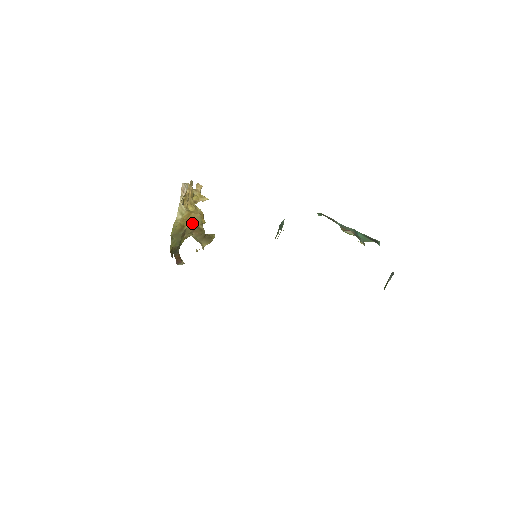
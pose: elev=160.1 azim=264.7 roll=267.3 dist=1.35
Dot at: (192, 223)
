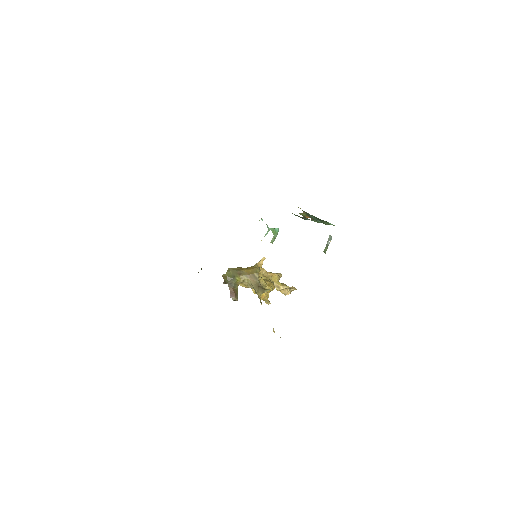
Dot at: (250, 271)
